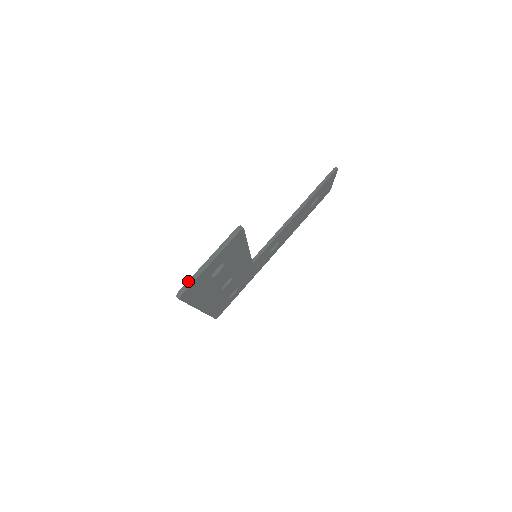
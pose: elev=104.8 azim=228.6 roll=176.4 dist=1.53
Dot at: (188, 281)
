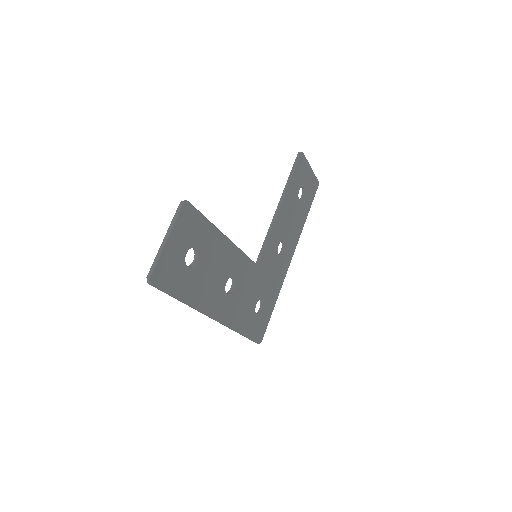
Dot at: (152, 264)
